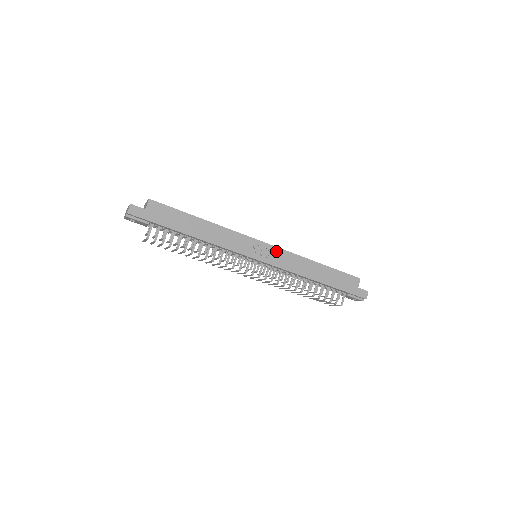
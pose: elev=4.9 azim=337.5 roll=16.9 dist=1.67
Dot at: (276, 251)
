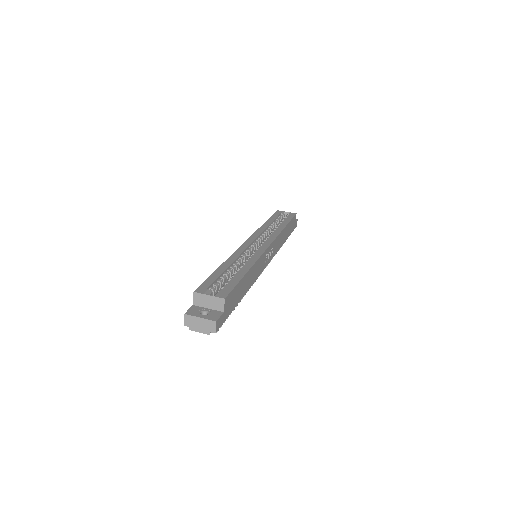
Dot at: (273, 244)
